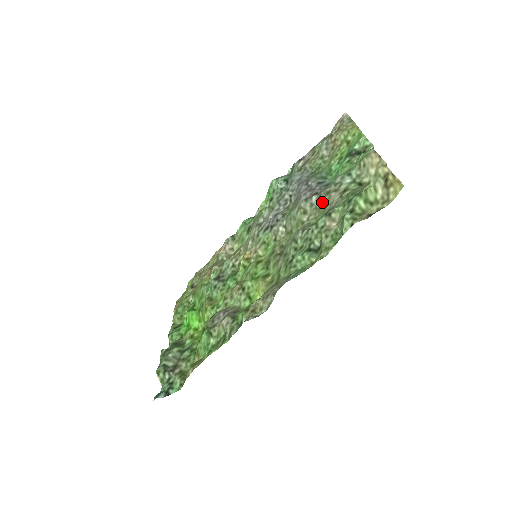
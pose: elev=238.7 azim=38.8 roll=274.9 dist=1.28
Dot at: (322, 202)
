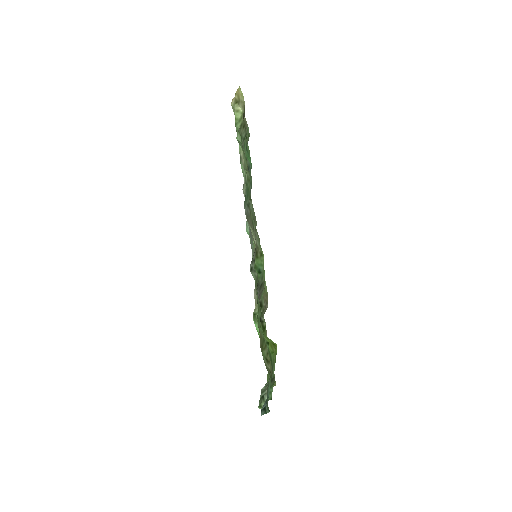
Dot at: occluded
